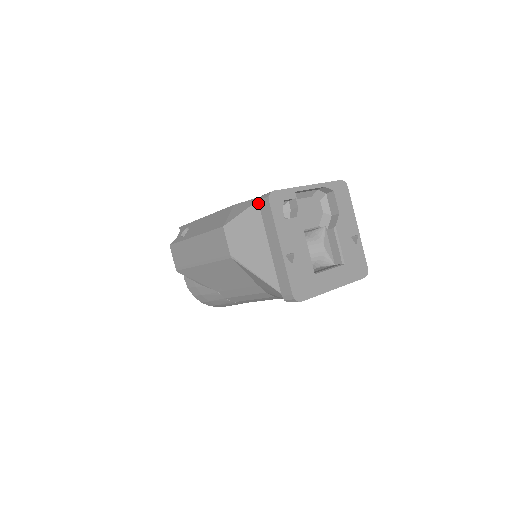
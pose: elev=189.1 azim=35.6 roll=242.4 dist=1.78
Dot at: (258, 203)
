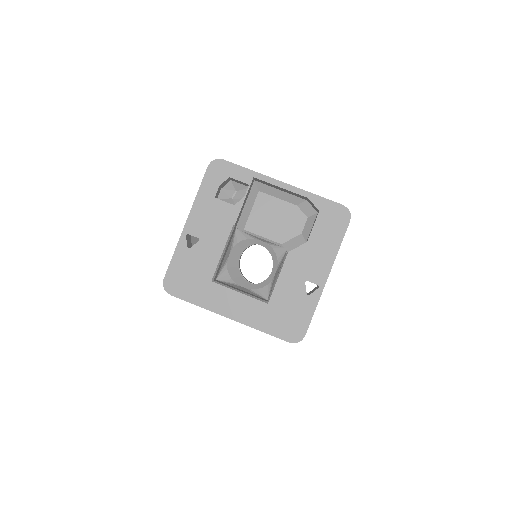
Dot at: occluded
